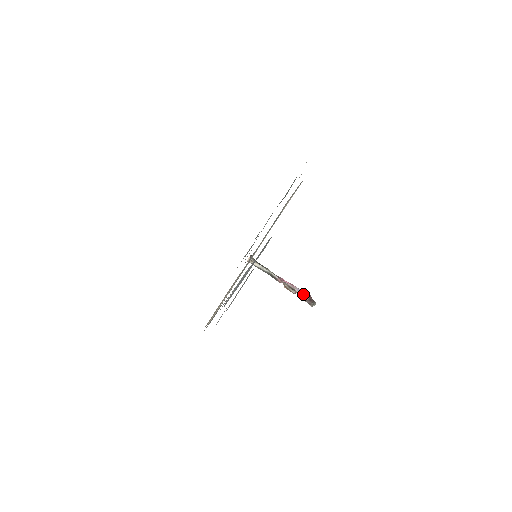
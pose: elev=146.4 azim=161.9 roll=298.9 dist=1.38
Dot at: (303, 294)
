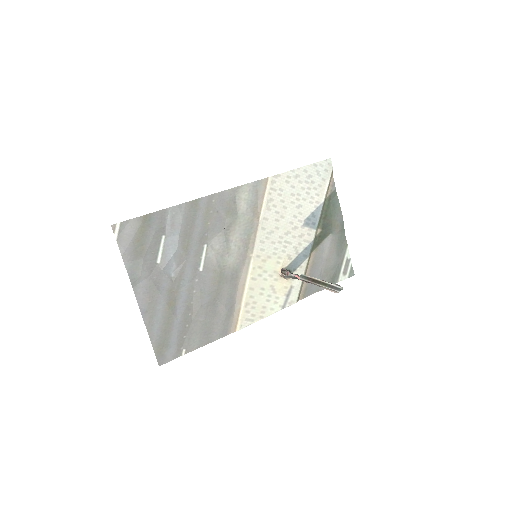
Dot at: occluded
